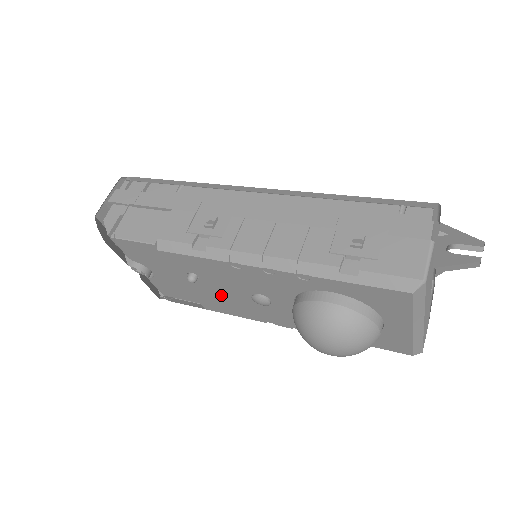
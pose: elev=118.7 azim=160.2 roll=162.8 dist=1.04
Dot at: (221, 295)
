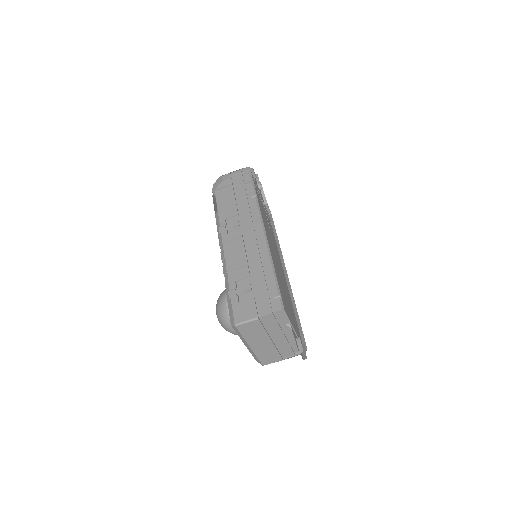
Dot at: occluded
